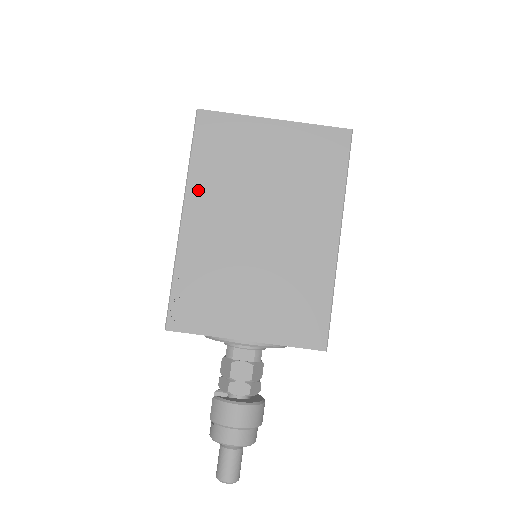
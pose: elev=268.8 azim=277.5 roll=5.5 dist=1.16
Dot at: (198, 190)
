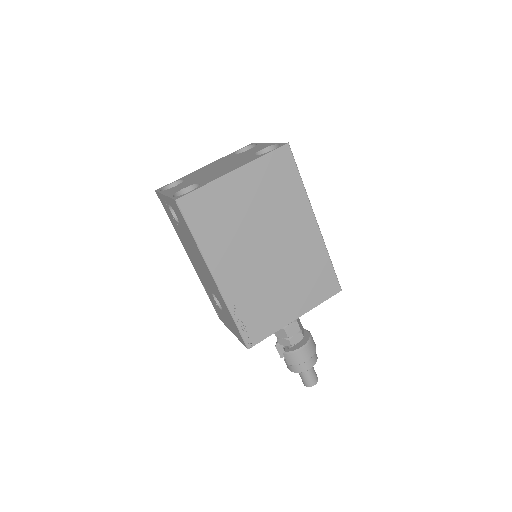
Dot at: (214, 255)
